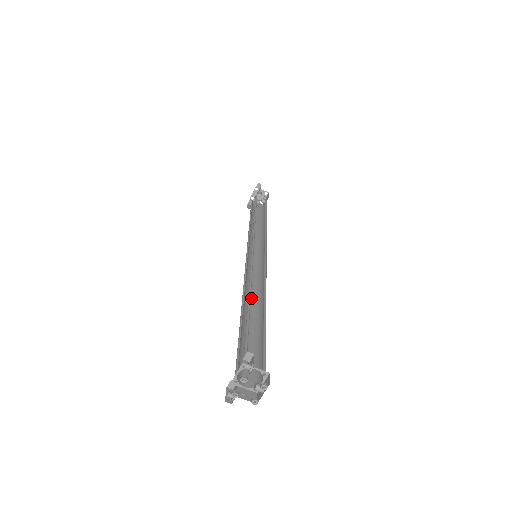
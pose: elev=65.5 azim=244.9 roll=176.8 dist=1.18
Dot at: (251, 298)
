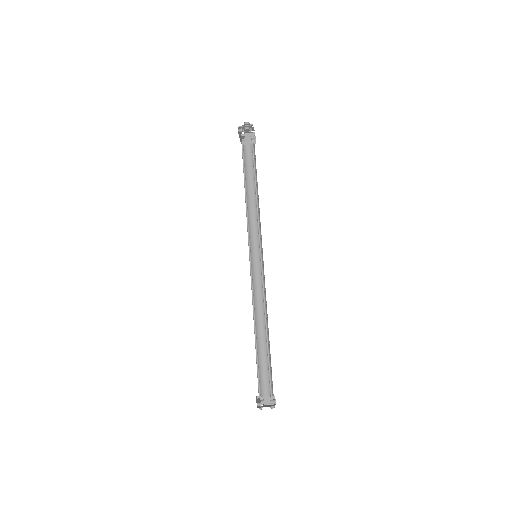
Dot at: (261, 307)
